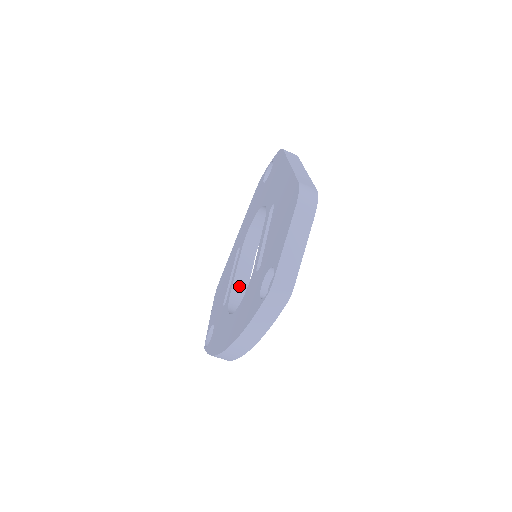
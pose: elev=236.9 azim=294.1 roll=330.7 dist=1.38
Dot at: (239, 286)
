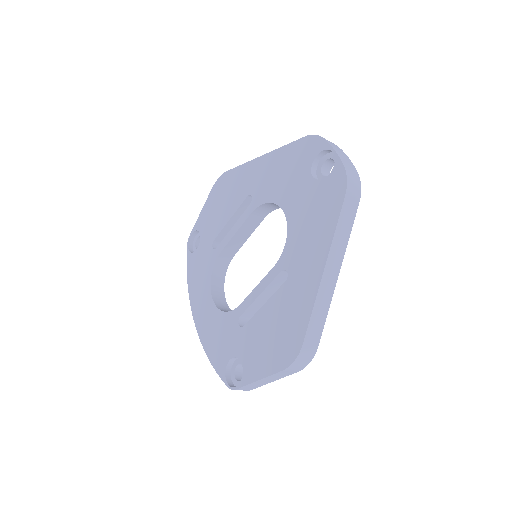
Dot at: (233, 246)
